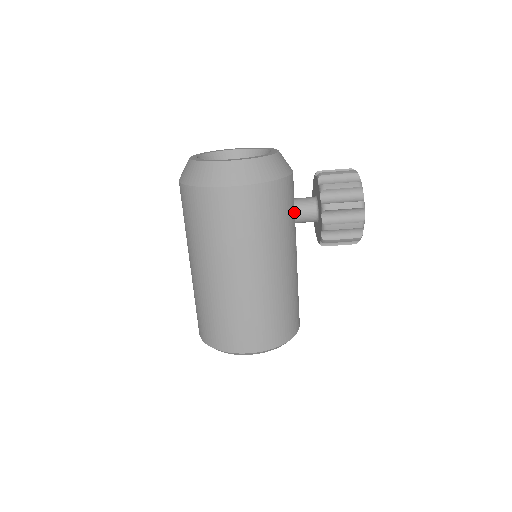
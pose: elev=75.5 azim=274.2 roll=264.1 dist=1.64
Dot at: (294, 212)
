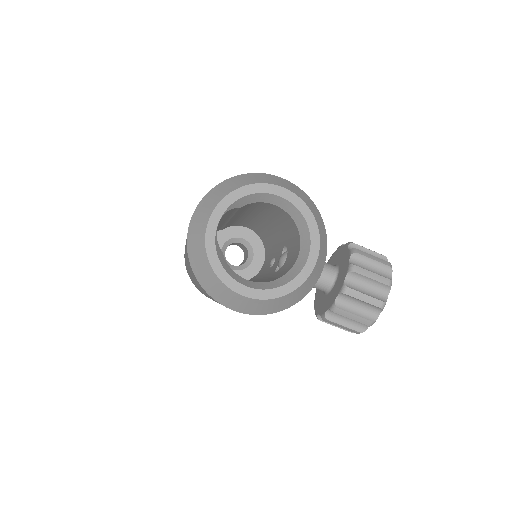
Dot at: occluded
